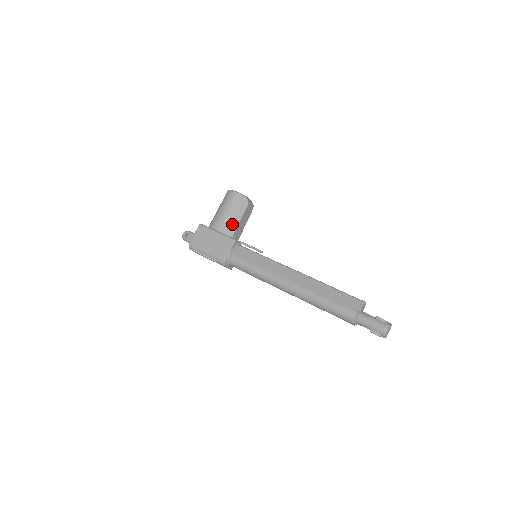
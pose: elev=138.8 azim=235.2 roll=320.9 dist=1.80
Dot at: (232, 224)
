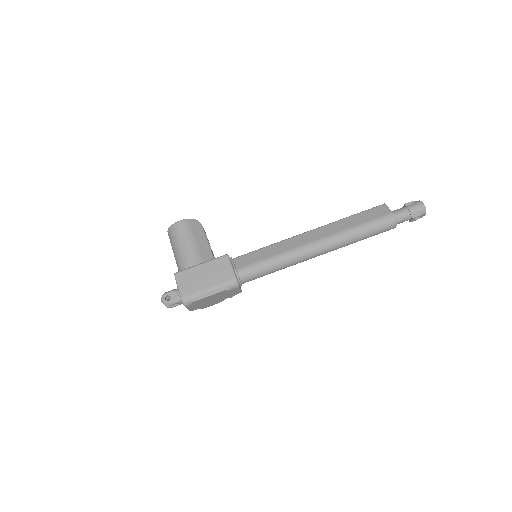
Dot at: (205, 250)
